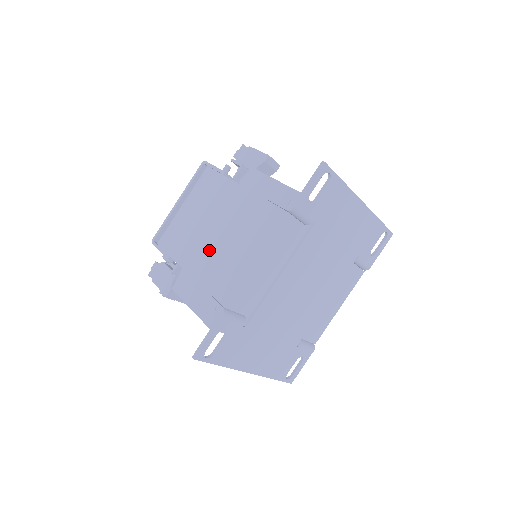
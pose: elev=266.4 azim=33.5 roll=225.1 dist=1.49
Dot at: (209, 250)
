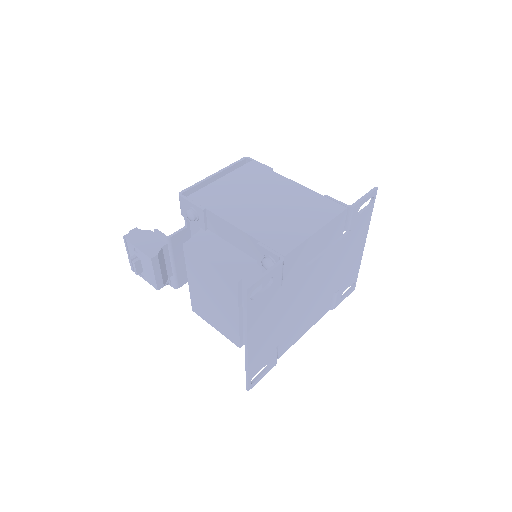
Dot at: (260, 214)
